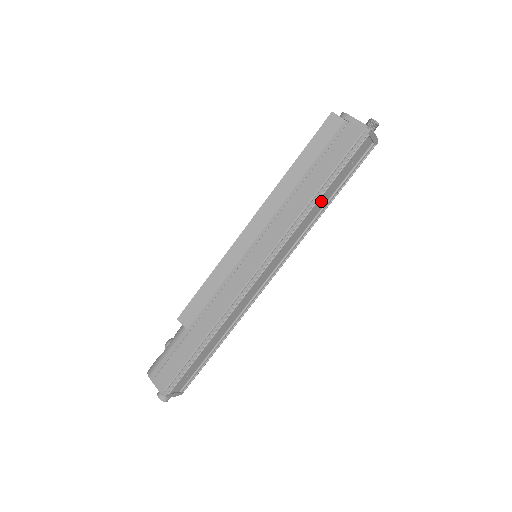
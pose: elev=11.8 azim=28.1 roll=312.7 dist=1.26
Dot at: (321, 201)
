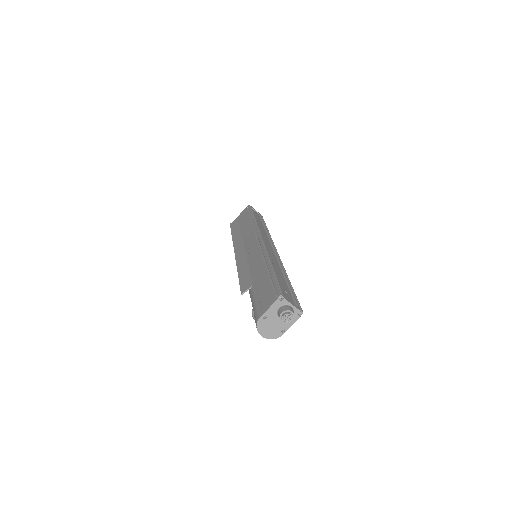
Dot at: (259, 224)
